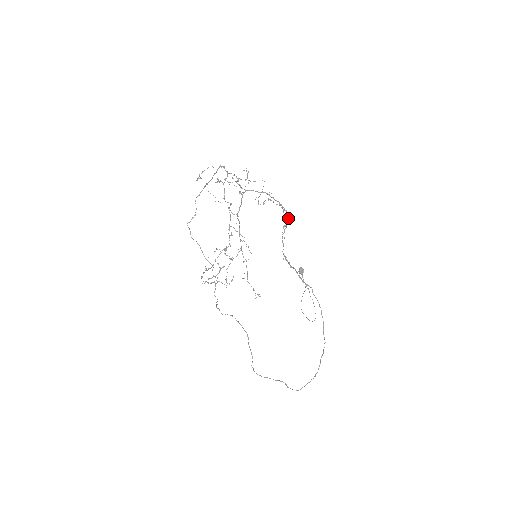
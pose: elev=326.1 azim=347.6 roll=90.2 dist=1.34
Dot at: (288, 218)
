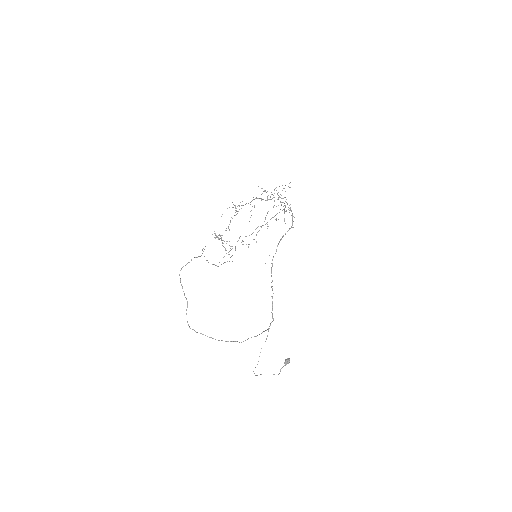
Dot at: (290, 228)
